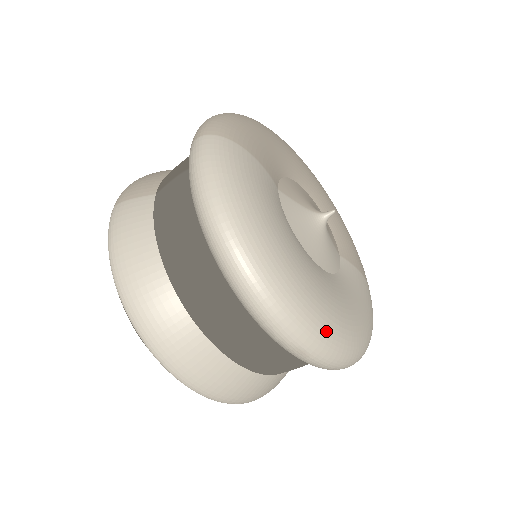
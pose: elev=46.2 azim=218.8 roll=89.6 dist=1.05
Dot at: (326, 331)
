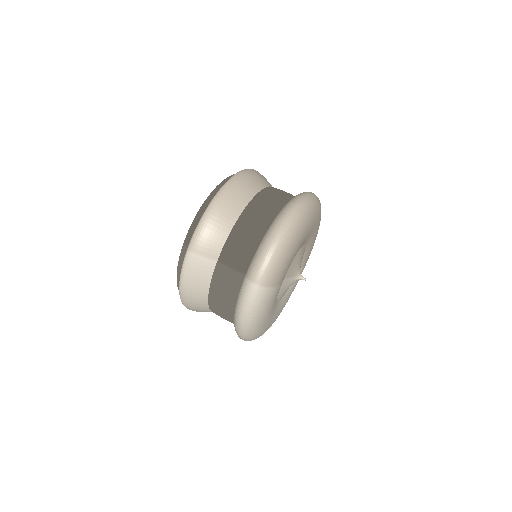
Dot at: occluded
